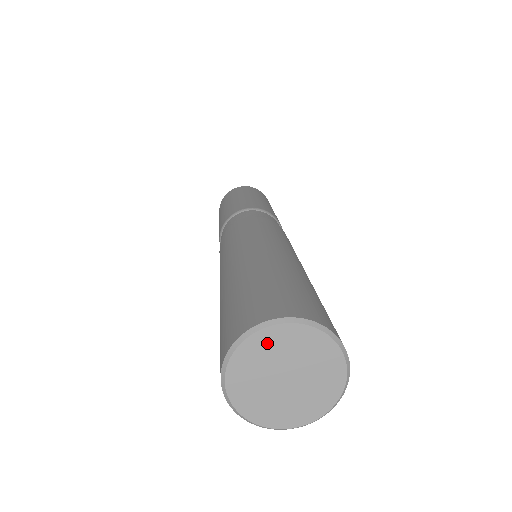
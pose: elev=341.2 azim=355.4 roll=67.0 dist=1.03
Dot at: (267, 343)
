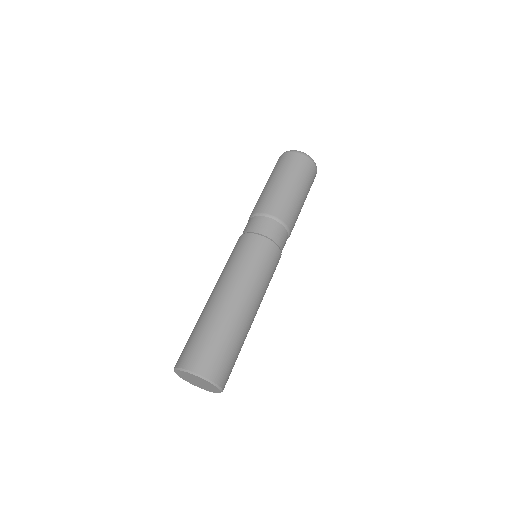
Dot at: (183, 373)
